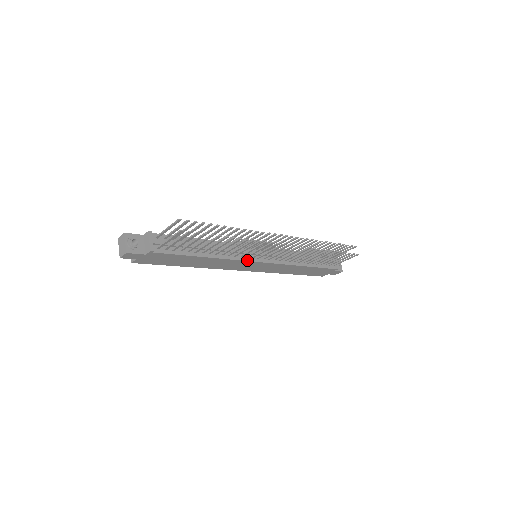
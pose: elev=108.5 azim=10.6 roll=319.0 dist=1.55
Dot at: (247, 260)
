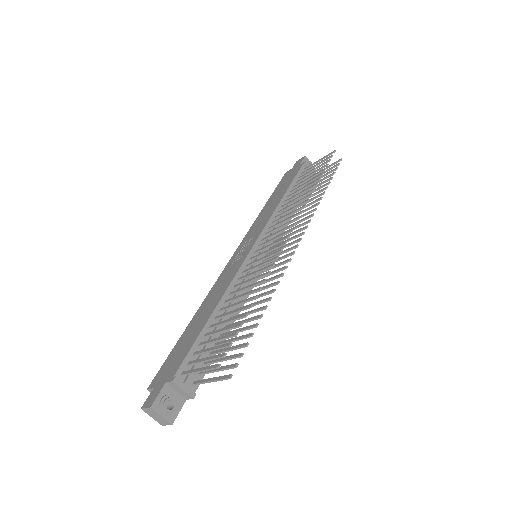
Dot at: occluded
